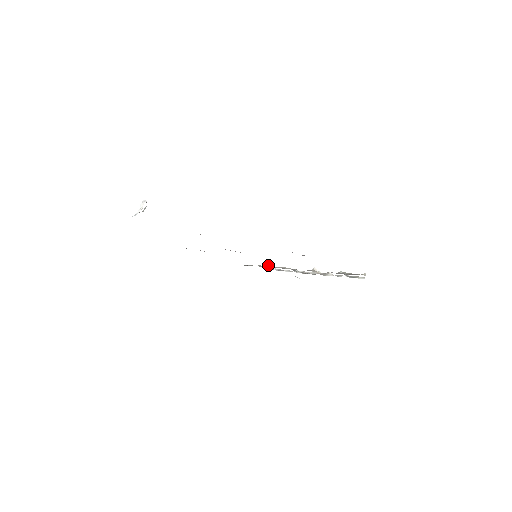
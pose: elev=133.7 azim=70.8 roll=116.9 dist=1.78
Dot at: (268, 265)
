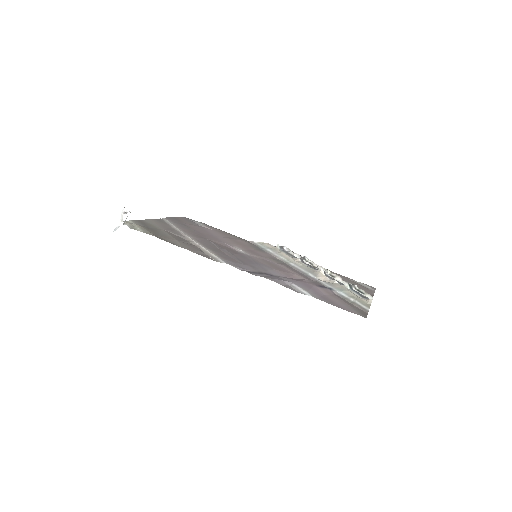
Dot at: (277, 246)
